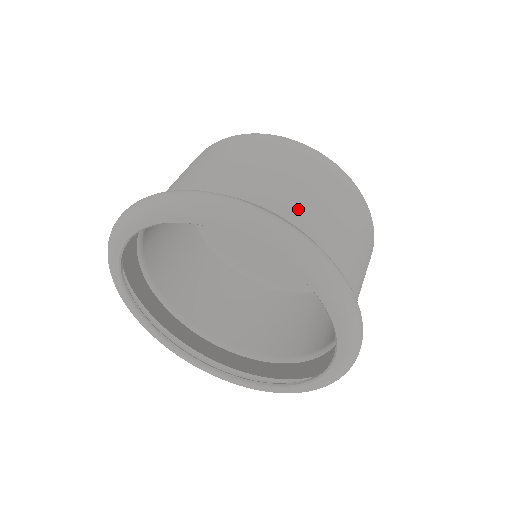
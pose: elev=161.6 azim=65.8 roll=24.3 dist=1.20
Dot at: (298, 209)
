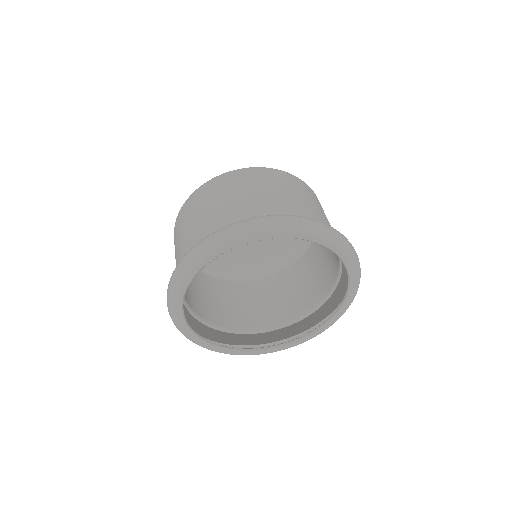
Dot at: (316, 216)
